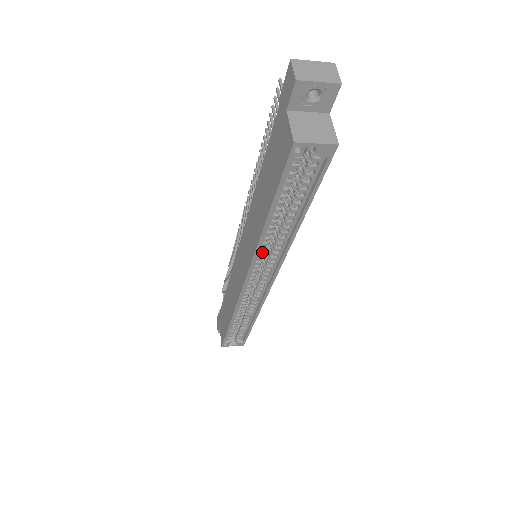
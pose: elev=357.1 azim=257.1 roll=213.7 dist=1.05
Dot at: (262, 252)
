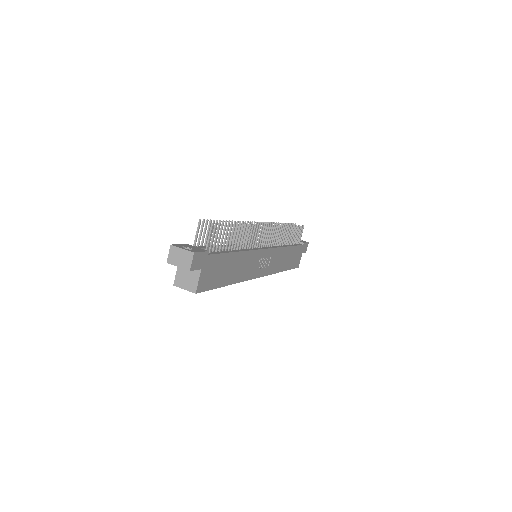
Dot at: occluded
